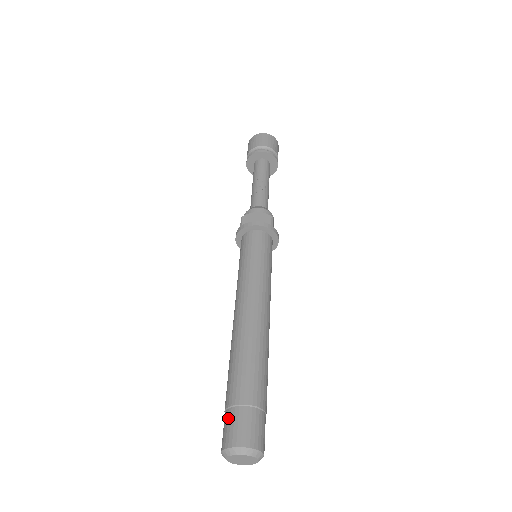
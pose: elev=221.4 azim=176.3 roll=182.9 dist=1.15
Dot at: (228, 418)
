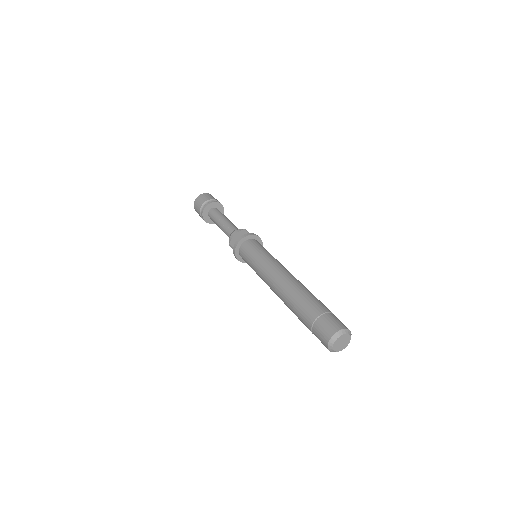
Dot at: (316, 331)
